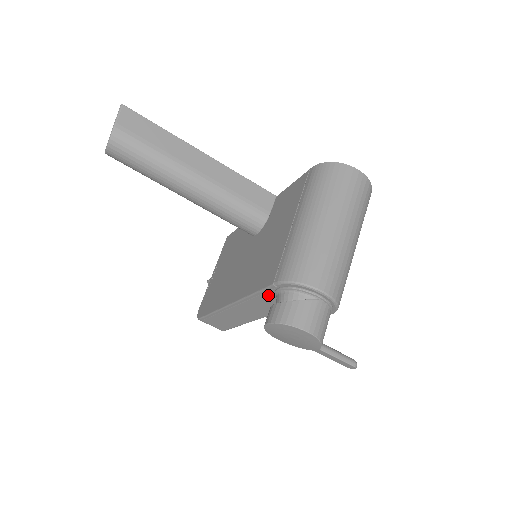
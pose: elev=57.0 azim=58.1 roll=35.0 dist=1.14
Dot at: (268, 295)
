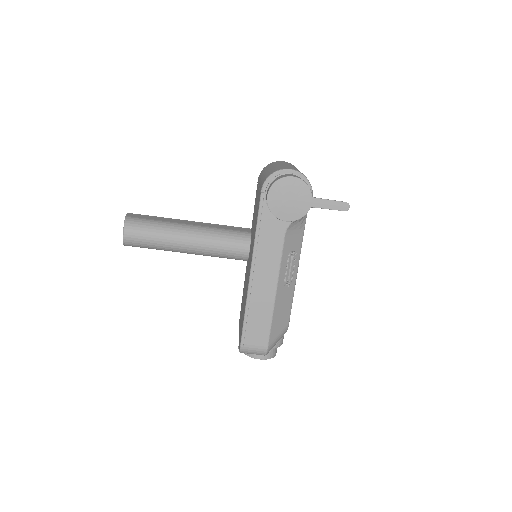
Dot at: (265, 214)
